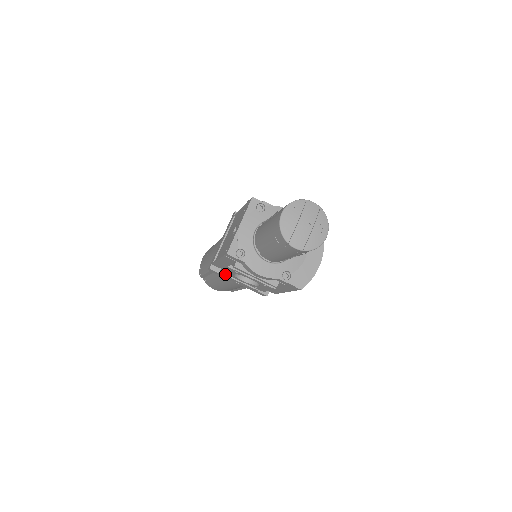
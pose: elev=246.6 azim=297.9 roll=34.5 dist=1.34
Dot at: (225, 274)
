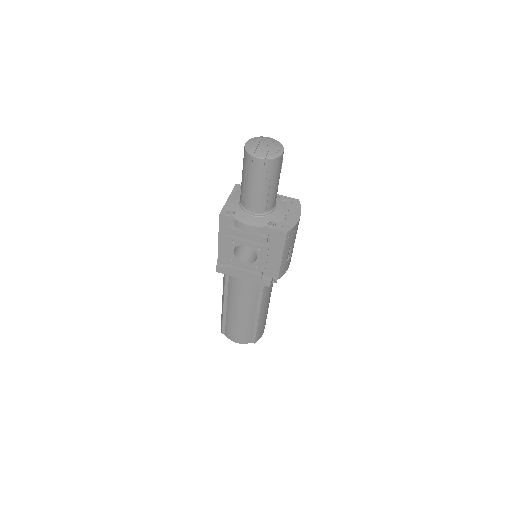
Dot at: (229, 266)
